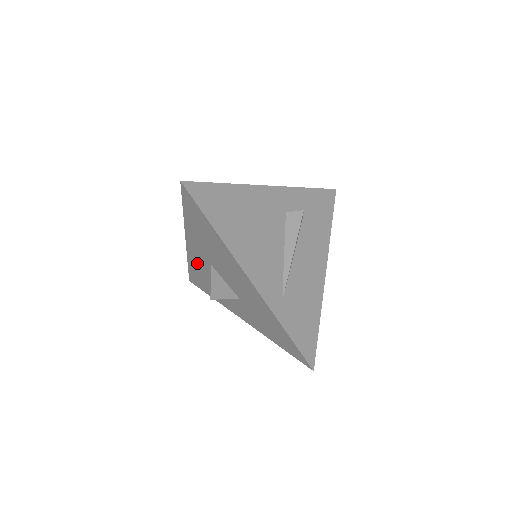
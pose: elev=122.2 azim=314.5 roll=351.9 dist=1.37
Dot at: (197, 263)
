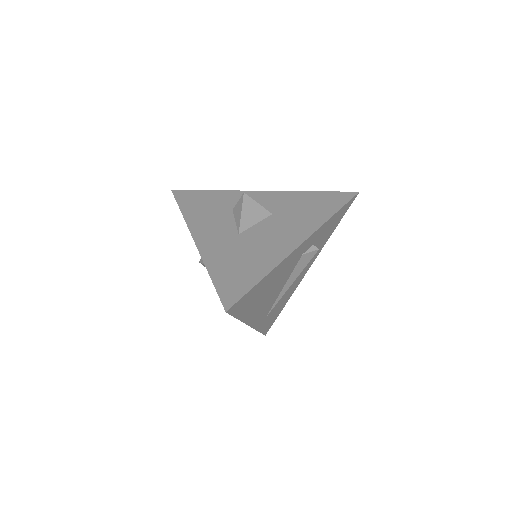
Dot at: occluded
